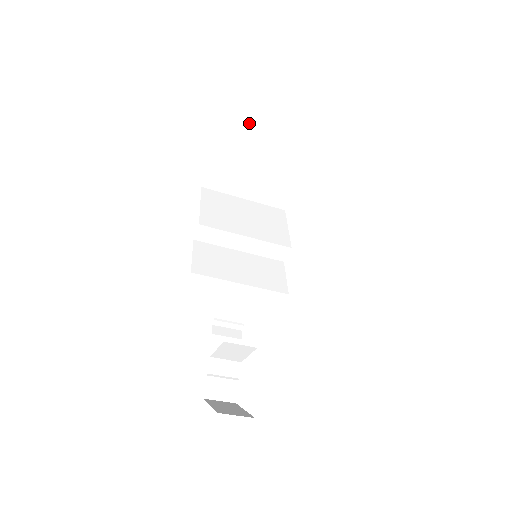
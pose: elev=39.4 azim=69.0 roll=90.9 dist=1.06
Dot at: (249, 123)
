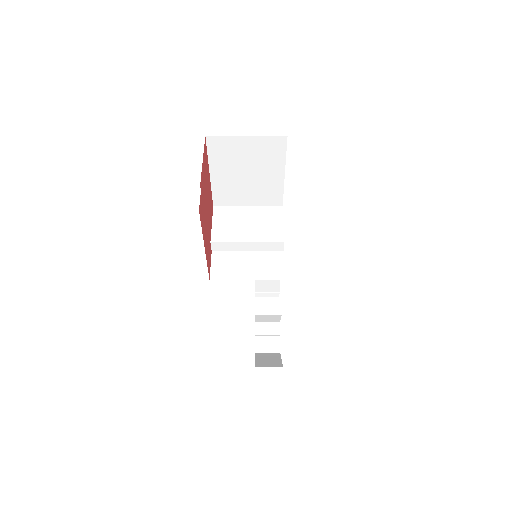
Dot at: (227, 160)
